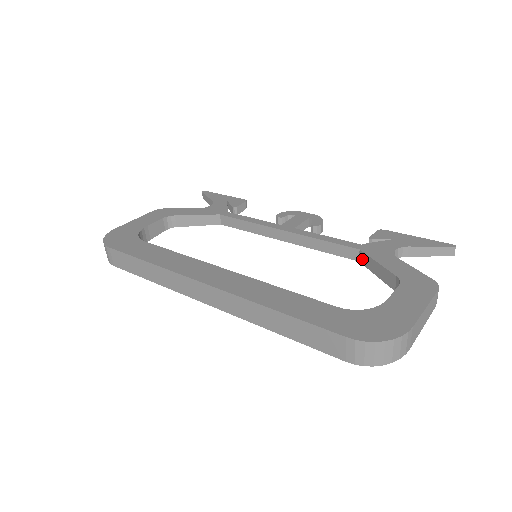
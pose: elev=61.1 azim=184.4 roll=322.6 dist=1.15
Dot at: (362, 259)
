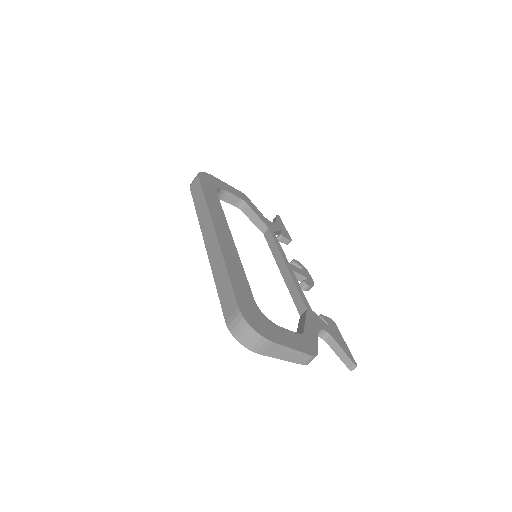
Dot at: (302, 315)
